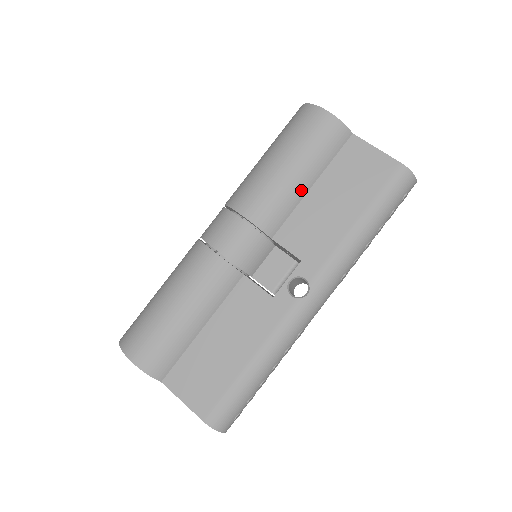
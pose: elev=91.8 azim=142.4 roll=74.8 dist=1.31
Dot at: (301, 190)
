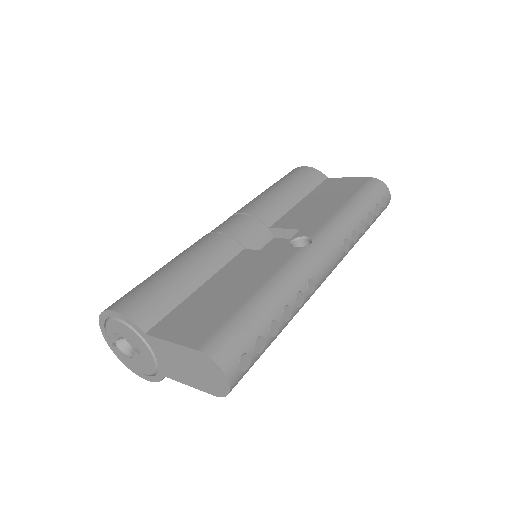
Dot at: (291, 200)
